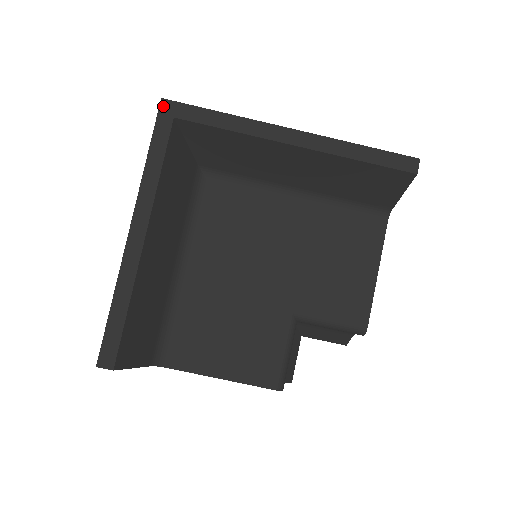
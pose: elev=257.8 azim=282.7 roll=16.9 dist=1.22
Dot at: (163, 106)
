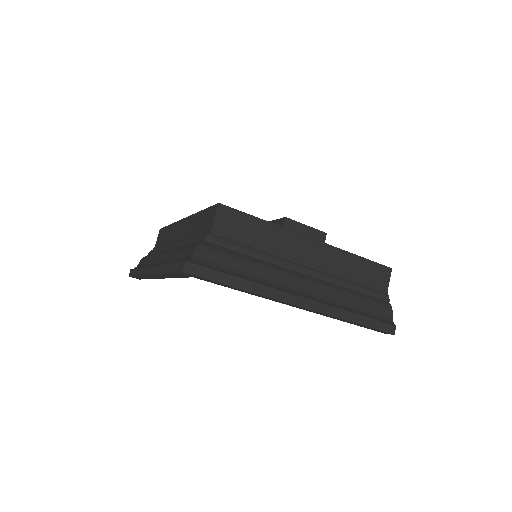
Dot at: (183, 273)
